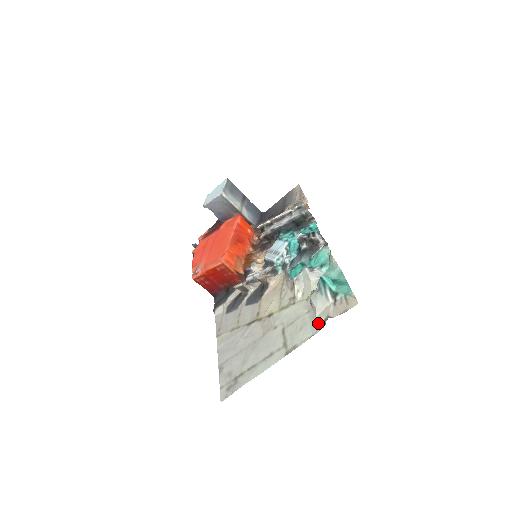
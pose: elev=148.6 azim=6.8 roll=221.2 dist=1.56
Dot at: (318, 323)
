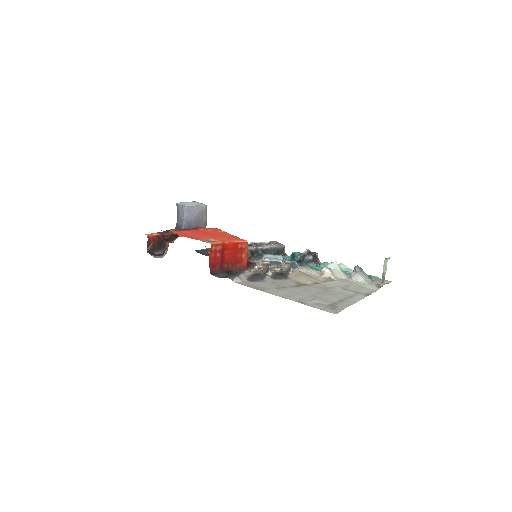
Dot at: (374, 286)
